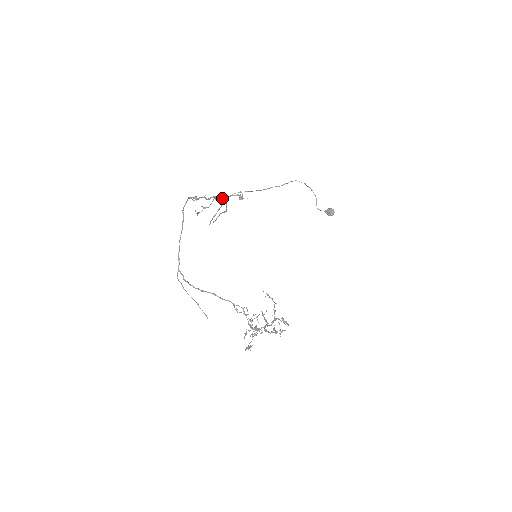
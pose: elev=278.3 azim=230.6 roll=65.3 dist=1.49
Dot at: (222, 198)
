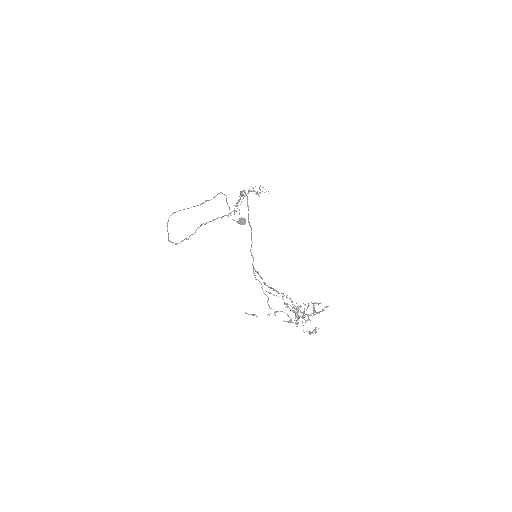
Dot at: occluded
